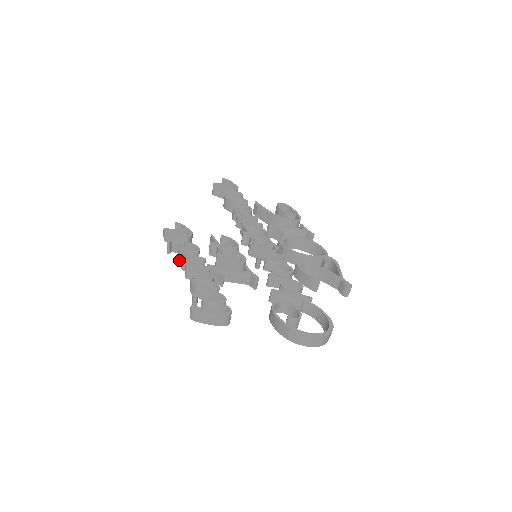
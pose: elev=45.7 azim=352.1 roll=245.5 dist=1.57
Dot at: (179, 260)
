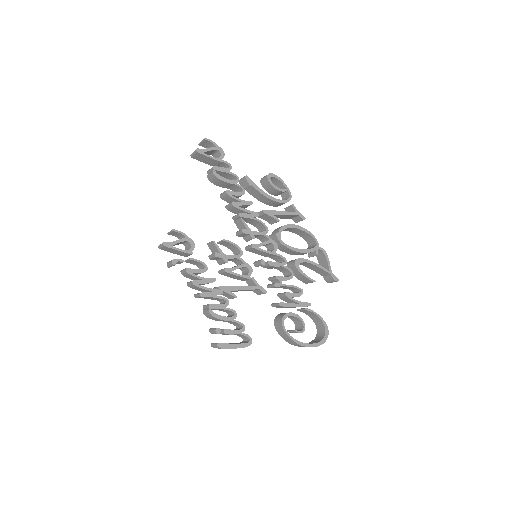
Dot at: (183, 275)
